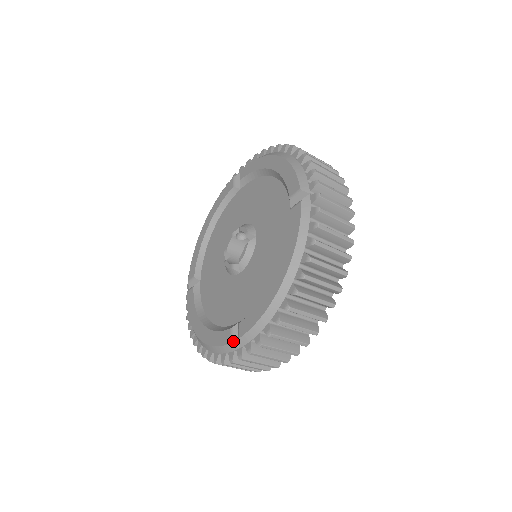
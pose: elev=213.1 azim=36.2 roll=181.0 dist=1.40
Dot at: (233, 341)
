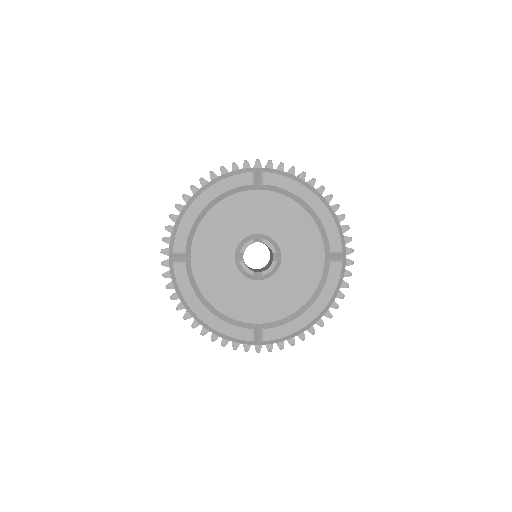
Dot at: (255, 340)
